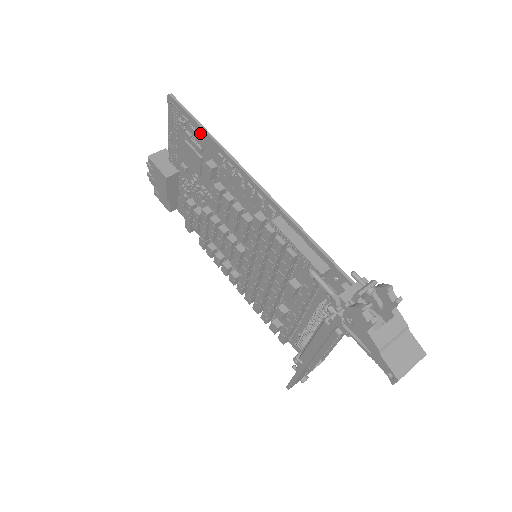
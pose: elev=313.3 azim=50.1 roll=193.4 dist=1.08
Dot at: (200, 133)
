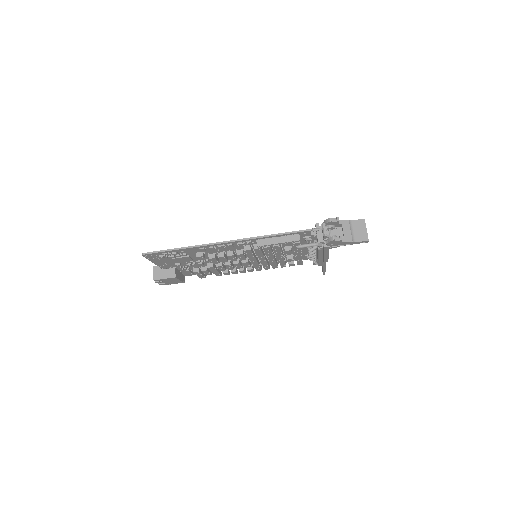
Dot at: (179, 251)
